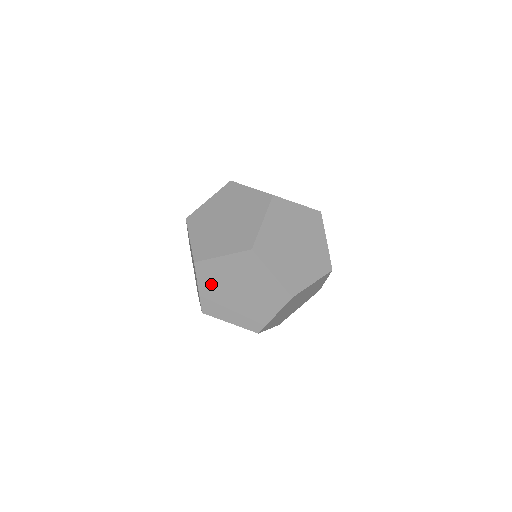
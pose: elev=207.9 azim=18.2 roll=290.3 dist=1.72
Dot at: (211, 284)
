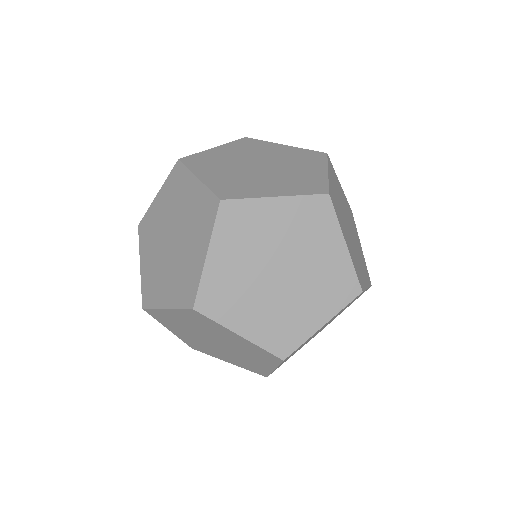
Dot at: (235, 249)
